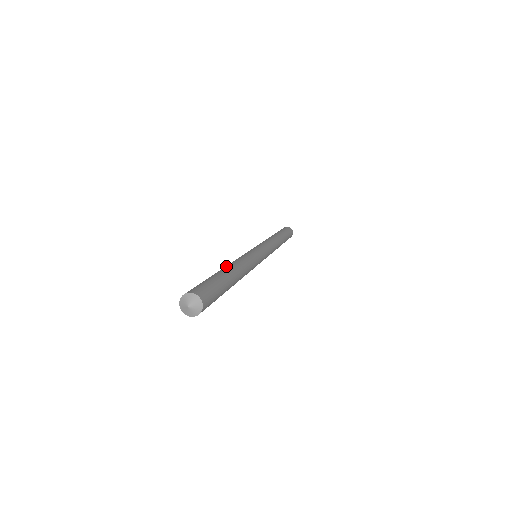
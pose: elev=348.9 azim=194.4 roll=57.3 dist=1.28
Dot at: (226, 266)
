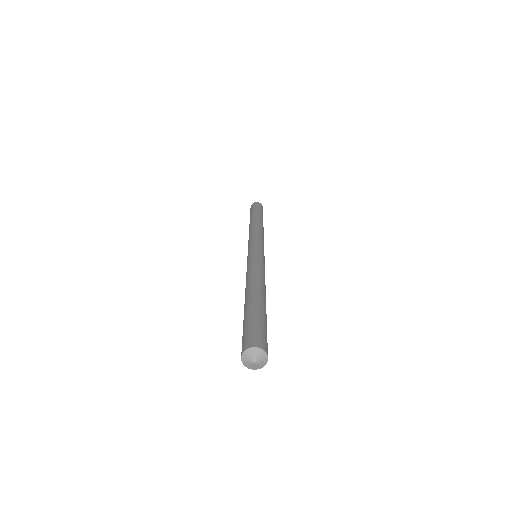
Dot at: (246, 292)
